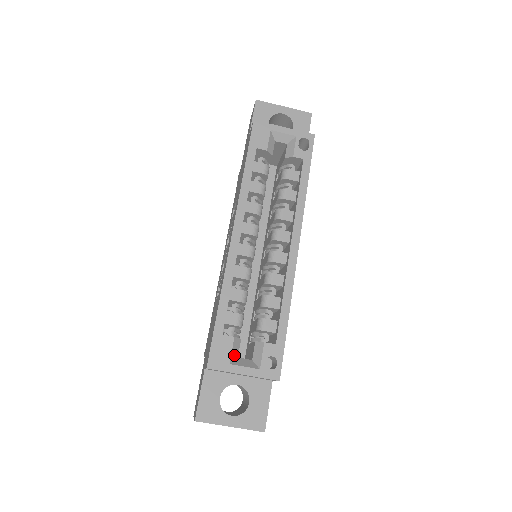
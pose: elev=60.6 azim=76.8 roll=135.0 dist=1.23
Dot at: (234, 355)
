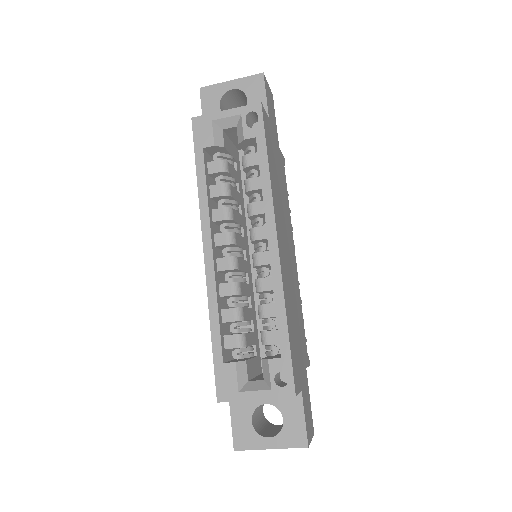
Dot at: (242, 381)
